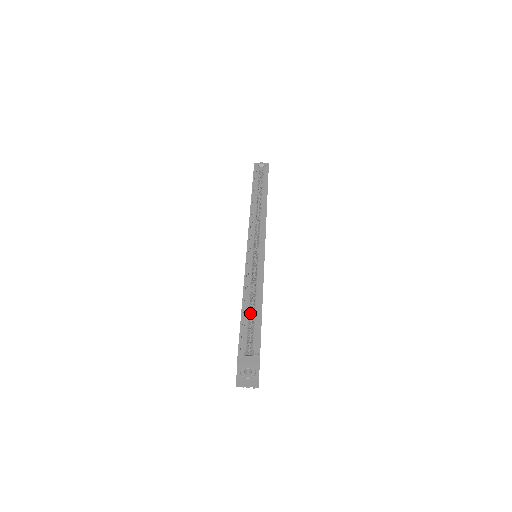
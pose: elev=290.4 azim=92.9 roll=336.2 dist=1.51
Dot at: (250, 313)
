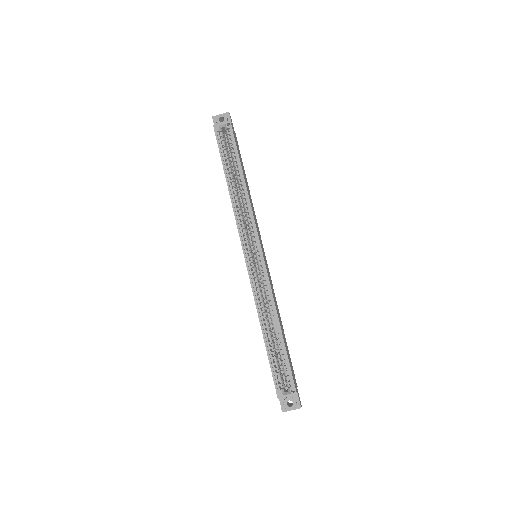
Dot at: (274, 344)
